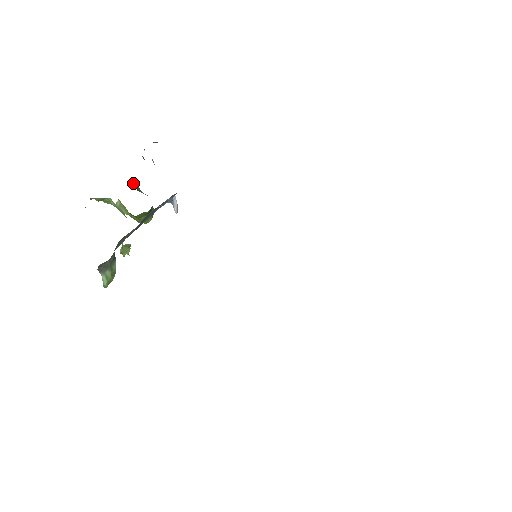
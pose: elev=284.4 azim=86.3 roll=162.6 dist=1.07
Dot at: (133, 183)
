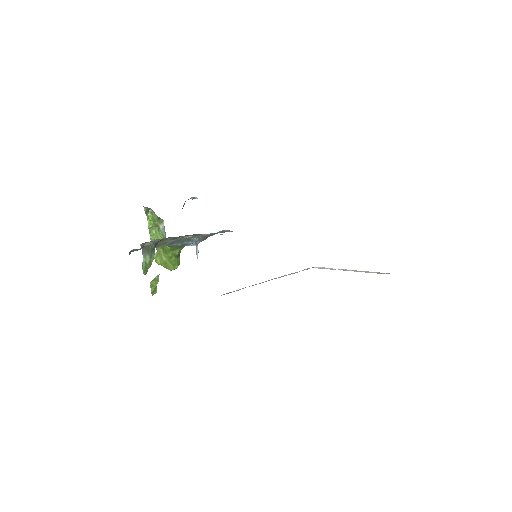
Dot at: occluded
